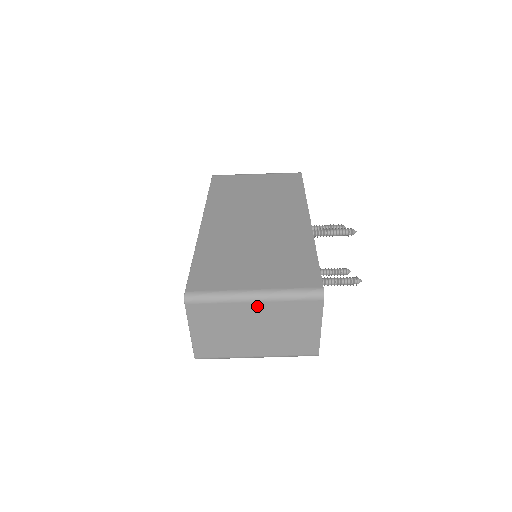
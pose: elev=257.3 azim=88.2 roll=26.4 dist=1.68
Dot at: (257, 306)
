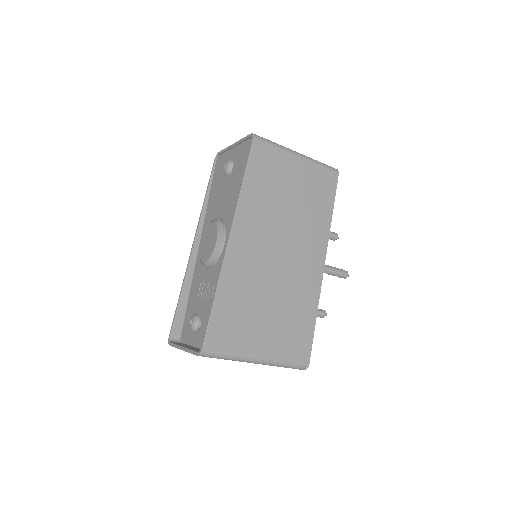
Dot at: occluded
